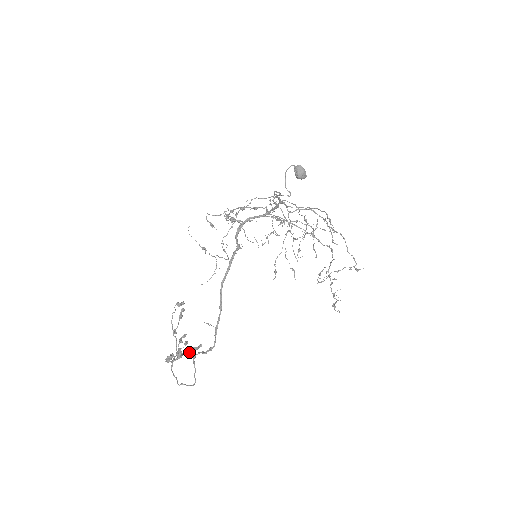
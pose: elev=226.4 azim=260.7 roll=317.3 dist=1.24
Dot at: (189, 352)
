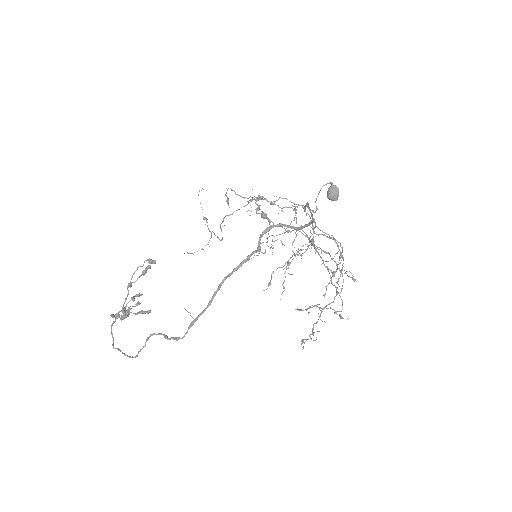
Dot at: (135, 313)
